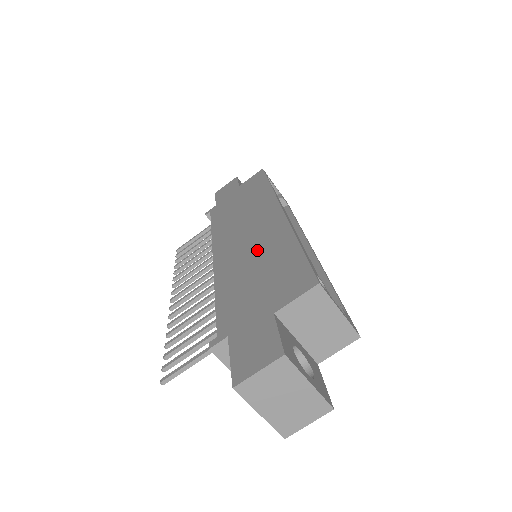
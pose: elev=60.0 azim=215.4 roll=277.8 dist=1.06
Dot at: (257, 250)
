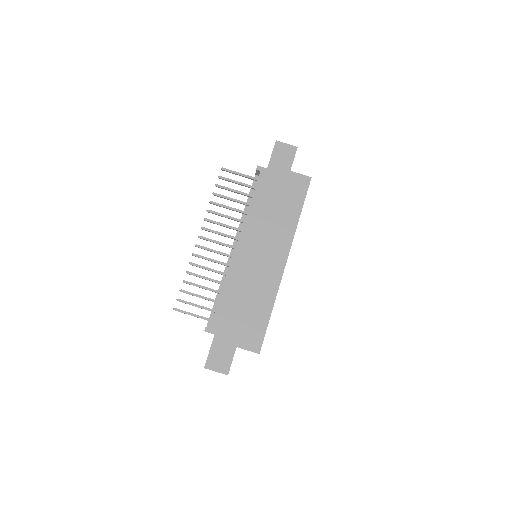
Dot at: (256, 285)
